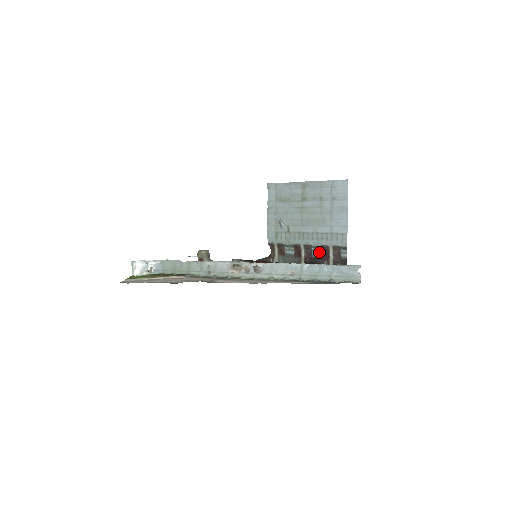
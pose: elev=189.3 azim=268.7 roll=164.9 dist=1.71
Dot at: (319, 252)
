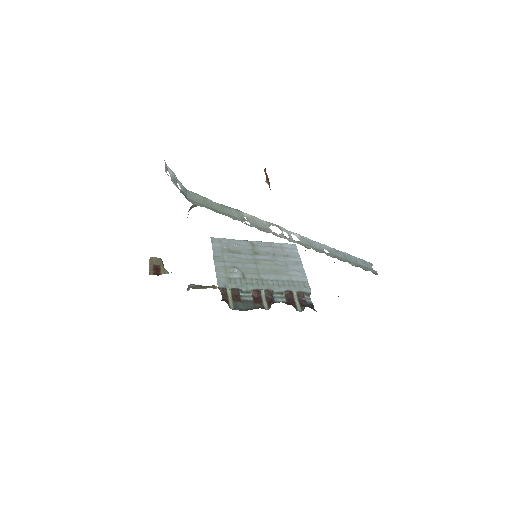
Dot at: (282, 298)
